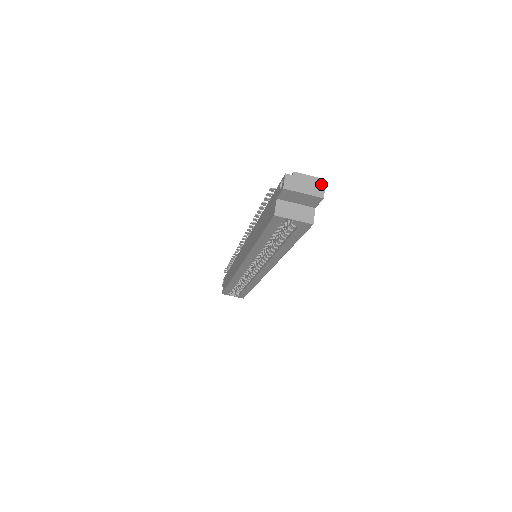
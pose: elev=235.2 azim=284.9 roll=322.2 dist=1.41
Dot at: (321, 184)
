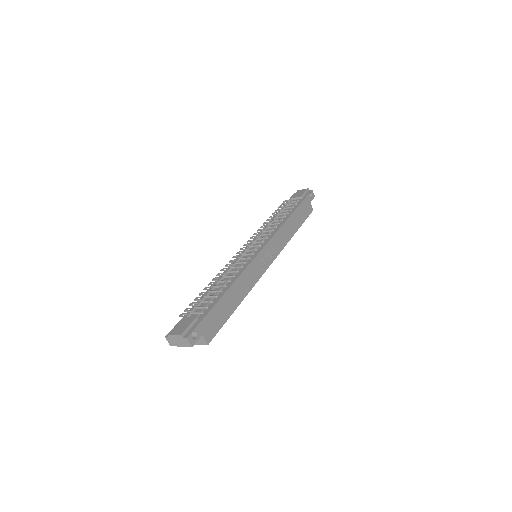
Dot at: (185, 339)
